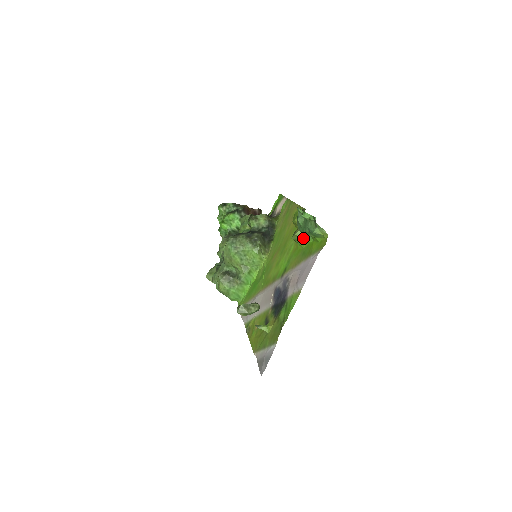
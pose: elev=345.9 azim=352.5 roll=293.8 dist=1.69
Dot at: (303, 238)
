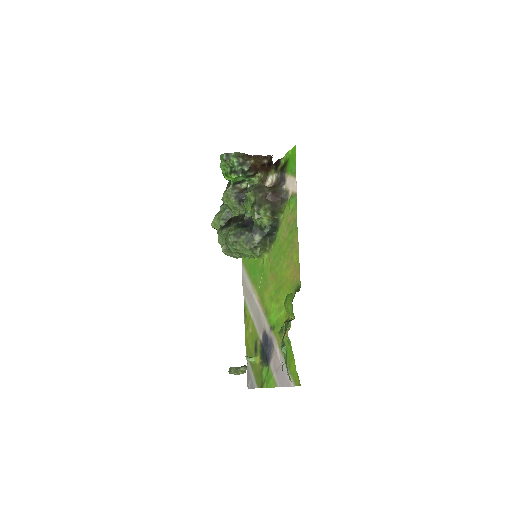
Dot at: (288, 341)
